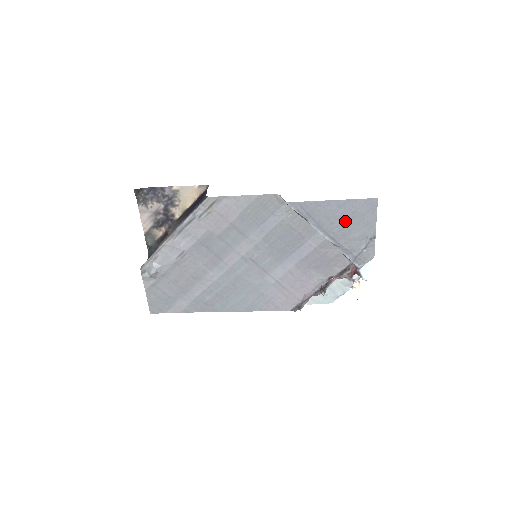
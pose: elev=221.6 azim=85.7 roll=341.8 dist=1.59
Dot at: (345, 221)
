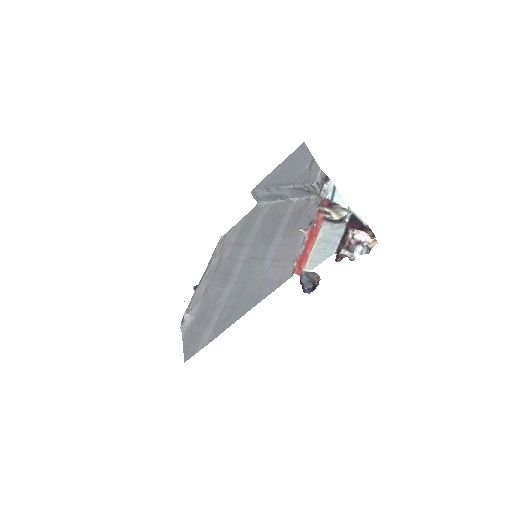
Dot at: (290, 169)
